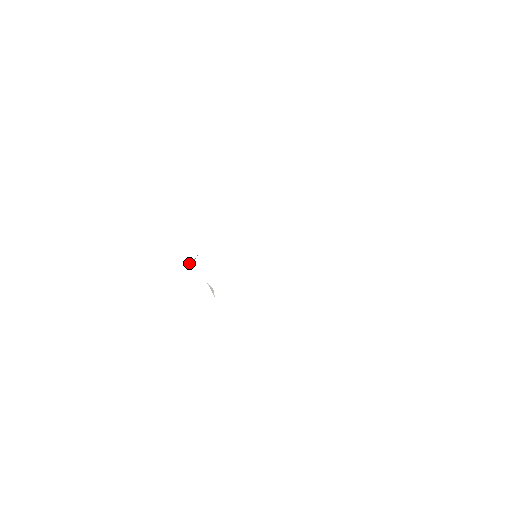
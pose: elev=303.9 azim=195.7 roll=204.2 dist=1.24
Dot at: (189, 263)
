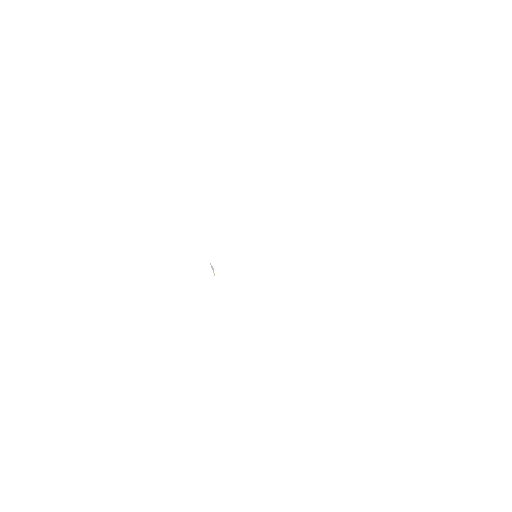
Dot at: occluded
